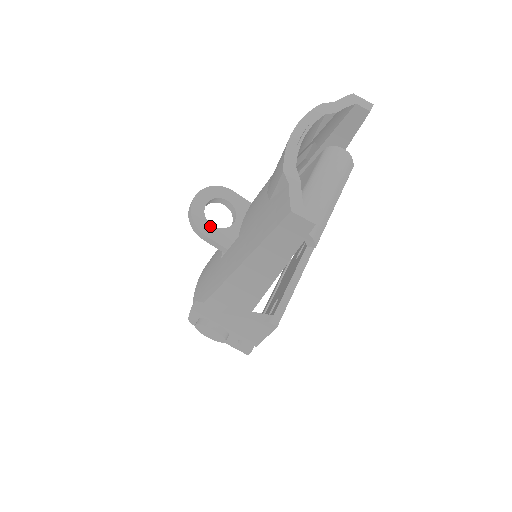
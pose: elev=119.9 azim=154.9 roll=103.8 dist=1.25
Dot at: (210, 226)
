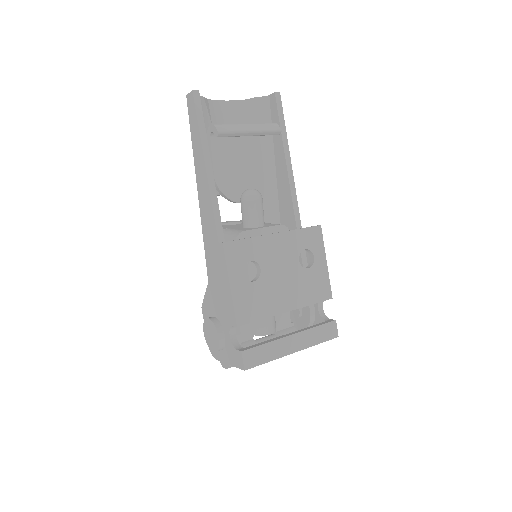
Dot at: occluded
